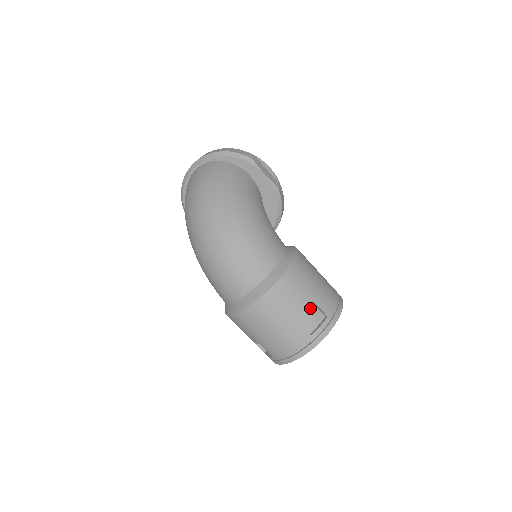
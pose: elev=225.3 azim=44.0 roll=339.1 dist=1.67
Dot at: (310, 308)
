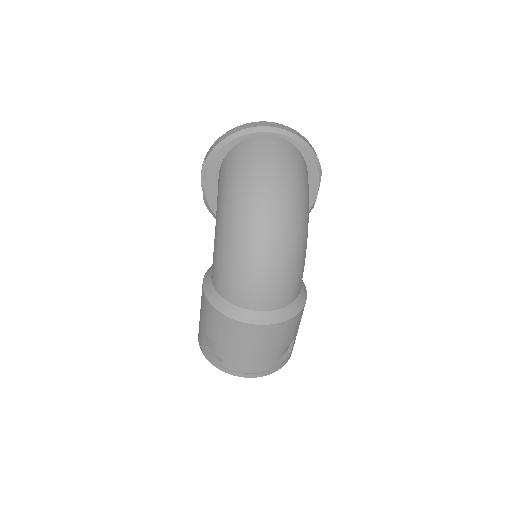
Dot at: occluded
